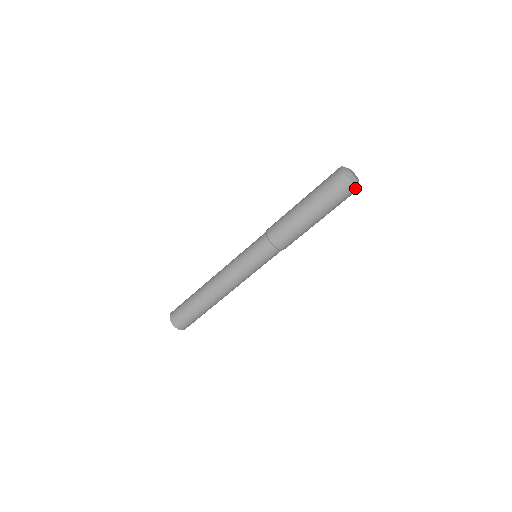
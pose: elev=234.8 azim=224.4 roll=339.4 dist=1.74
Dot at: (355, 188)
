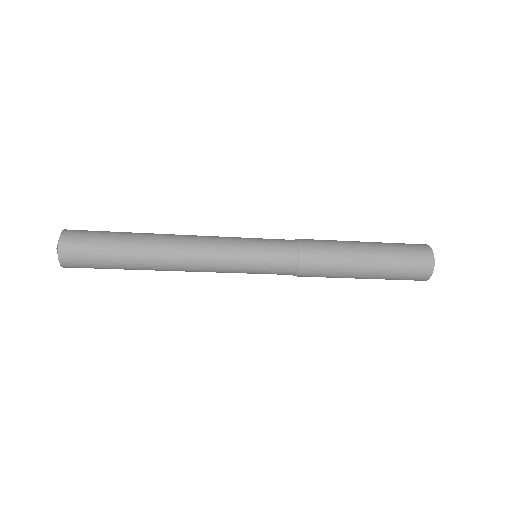
Dot at: occluded
